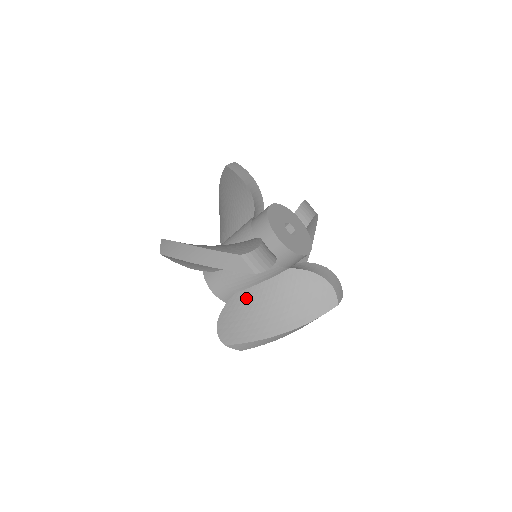
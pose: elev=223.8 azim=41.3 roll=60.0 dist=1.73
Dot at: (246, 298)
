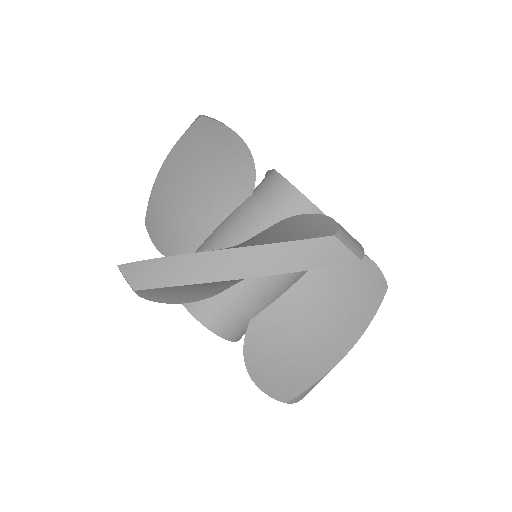
Dot at: occluded
